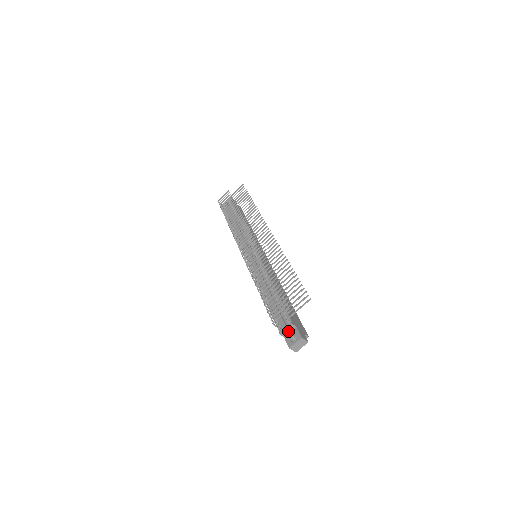
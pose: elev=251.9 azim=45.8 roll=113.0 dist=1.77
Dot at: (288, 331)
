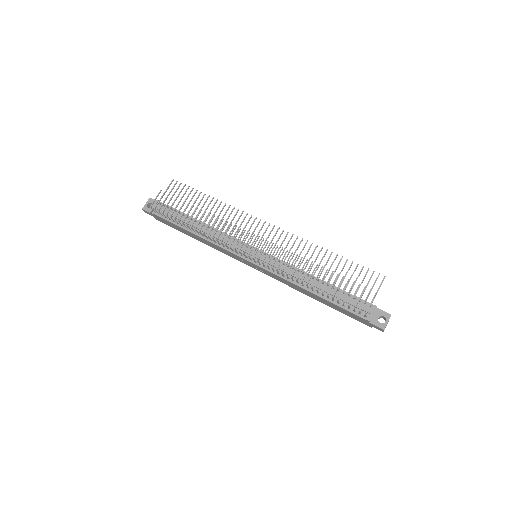
Dot at: (373, 315)
